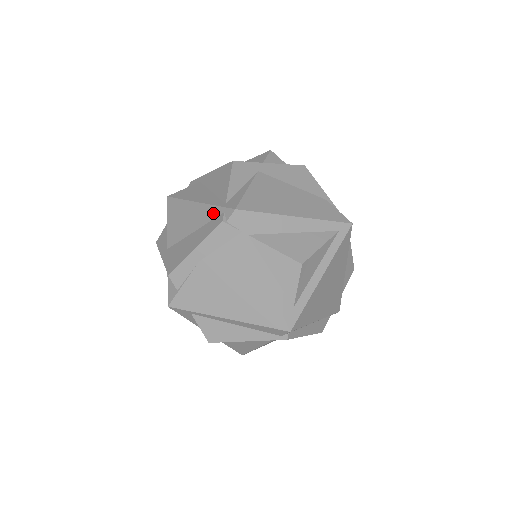
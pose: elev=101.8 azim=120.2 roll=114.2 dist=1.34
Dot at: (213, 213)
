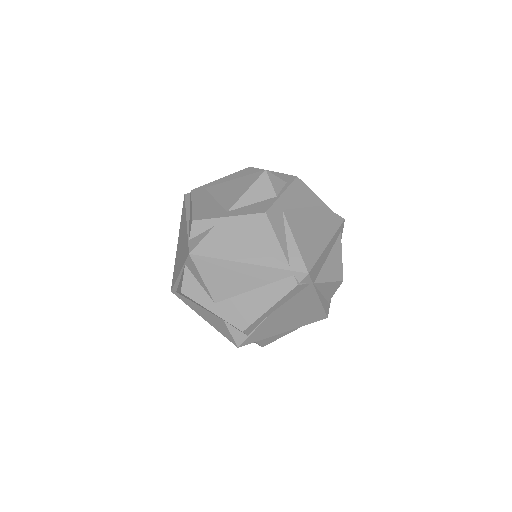
Dot at: (278, 275)
